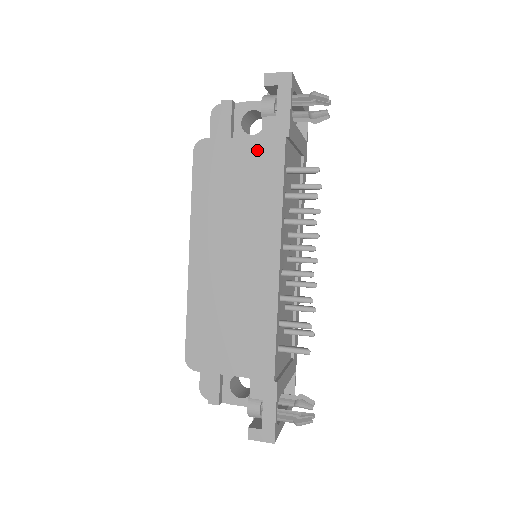
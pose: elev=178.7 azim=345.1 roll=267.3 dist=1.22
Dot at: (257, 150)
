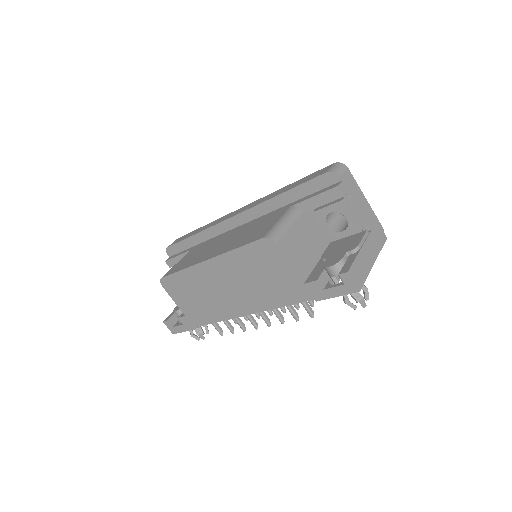
Dot at: (294, 283)
